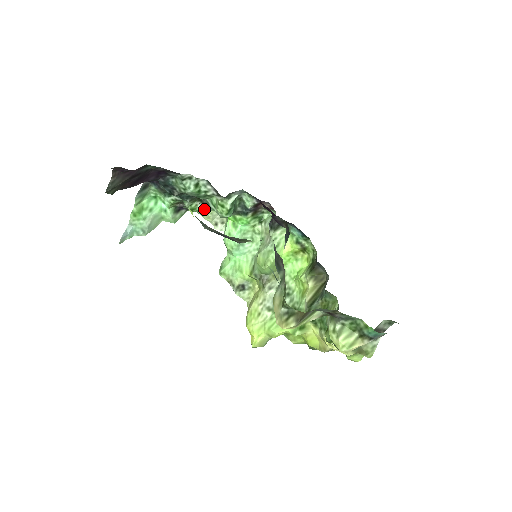
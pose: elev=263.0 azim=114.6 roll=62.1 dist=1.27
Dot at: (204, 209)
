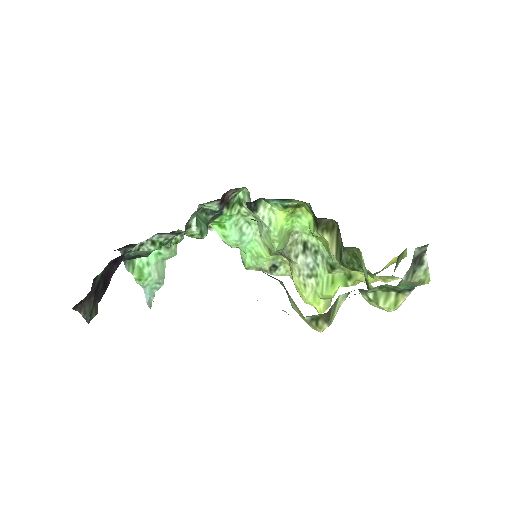
Dot at: occluded
